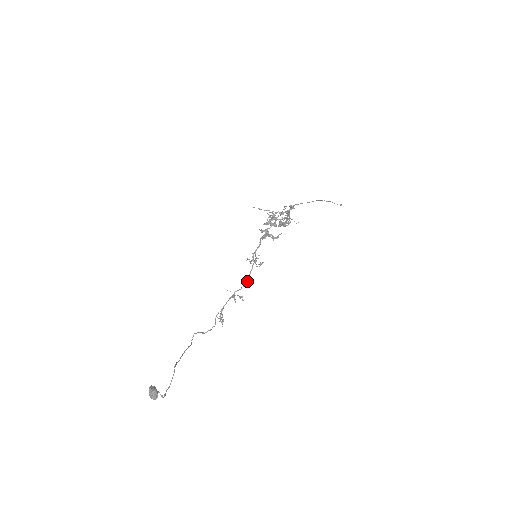
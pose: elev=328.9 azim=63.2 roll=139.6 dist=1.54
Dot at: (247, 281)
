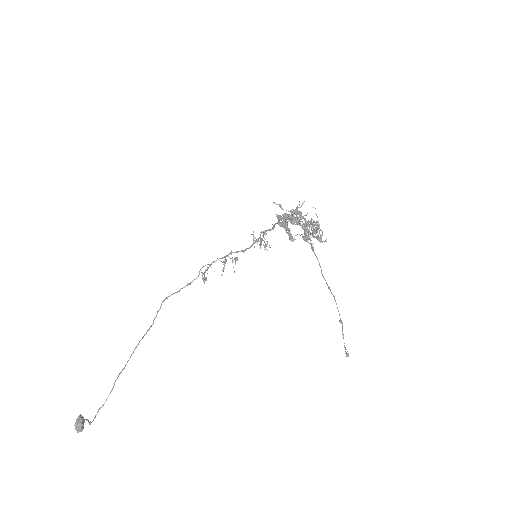
Dot at: occluded
